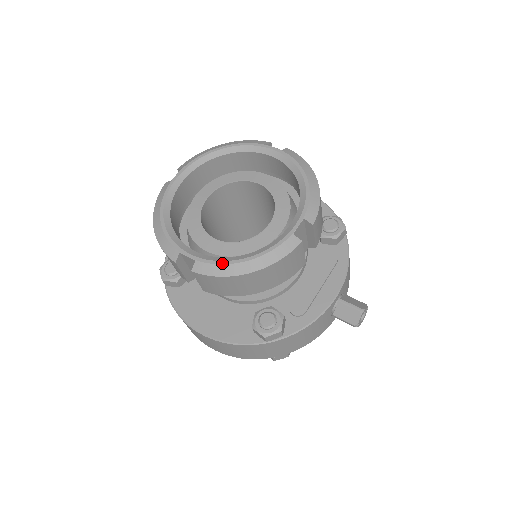
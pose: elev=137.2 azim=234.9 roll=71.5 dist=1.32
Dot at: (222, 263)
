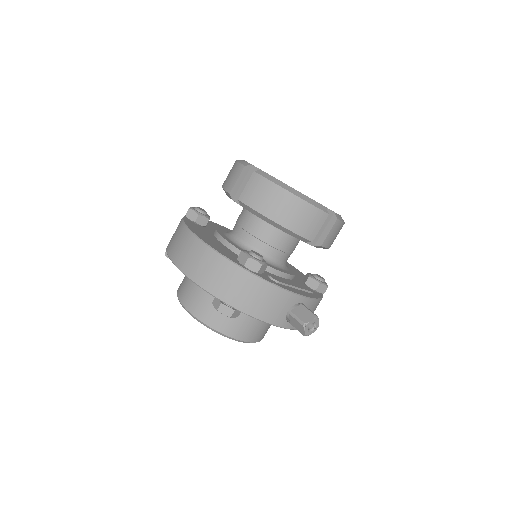
Dot at: occluded
